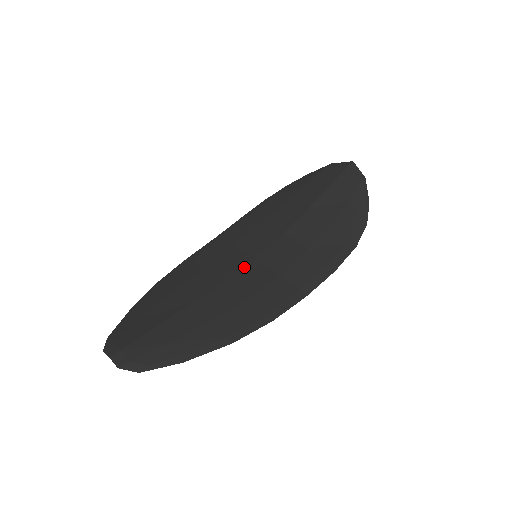
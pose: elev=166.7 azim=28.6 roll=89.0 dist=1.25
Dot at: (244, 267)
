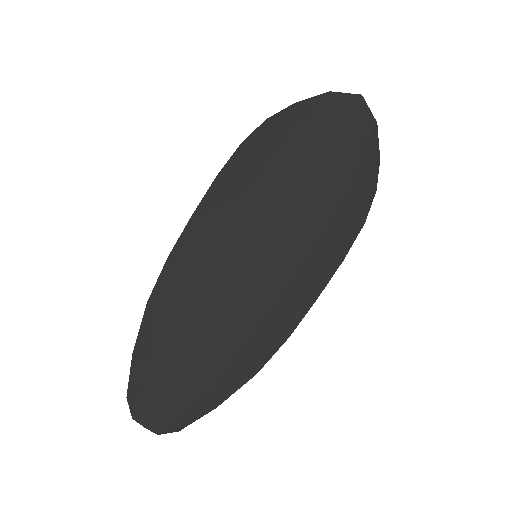
Dot at: (245, 274)
